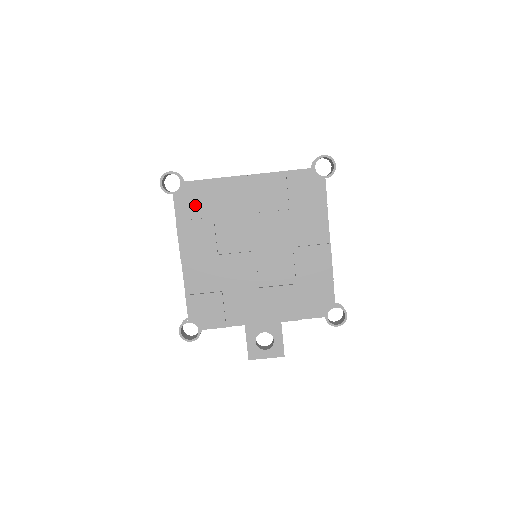
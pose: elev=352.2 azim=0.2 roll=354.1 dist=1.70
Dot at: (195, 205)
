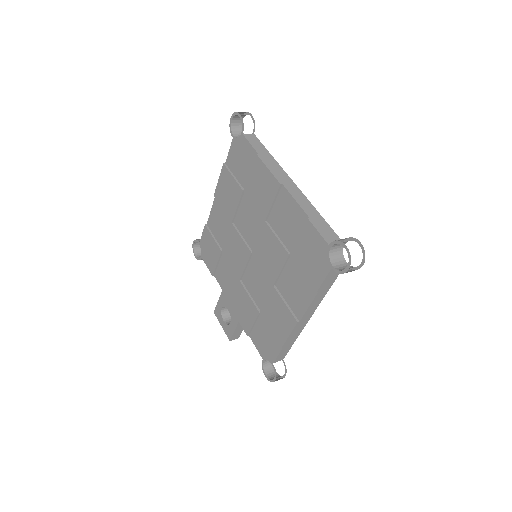
Dot at: (240, 165)
